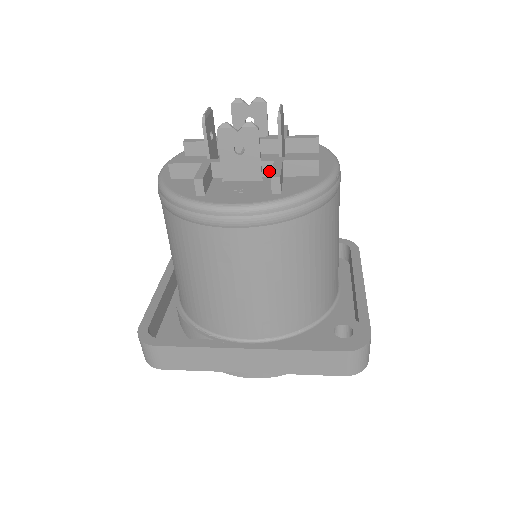
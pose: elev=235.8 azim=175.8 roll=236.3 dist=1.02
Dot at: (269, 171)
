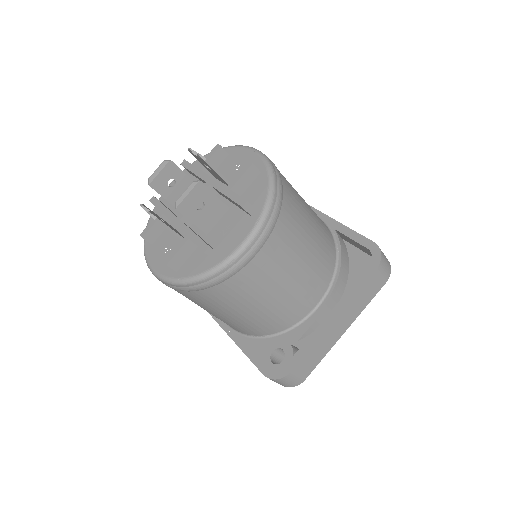
Dot at: occluded
